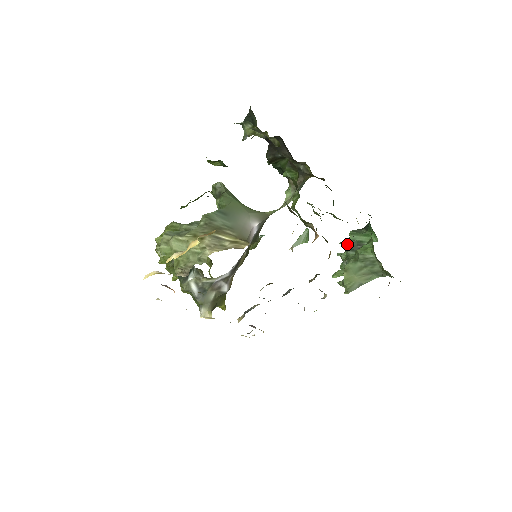
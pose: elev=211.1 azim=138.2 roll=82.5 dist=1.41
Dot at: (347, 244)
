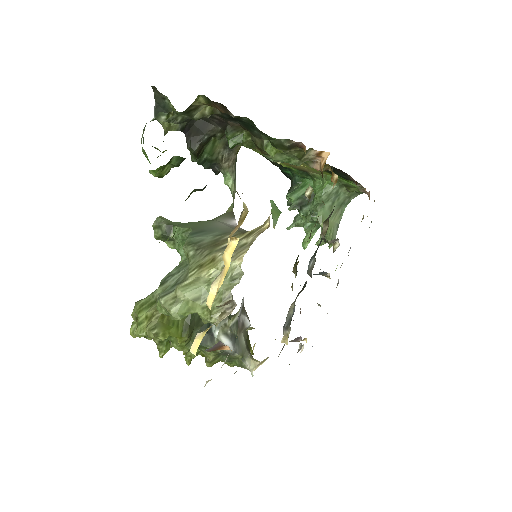
Dot at: (296, 205)
